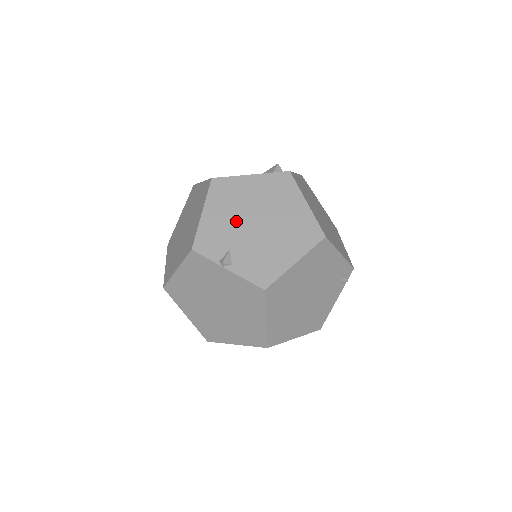
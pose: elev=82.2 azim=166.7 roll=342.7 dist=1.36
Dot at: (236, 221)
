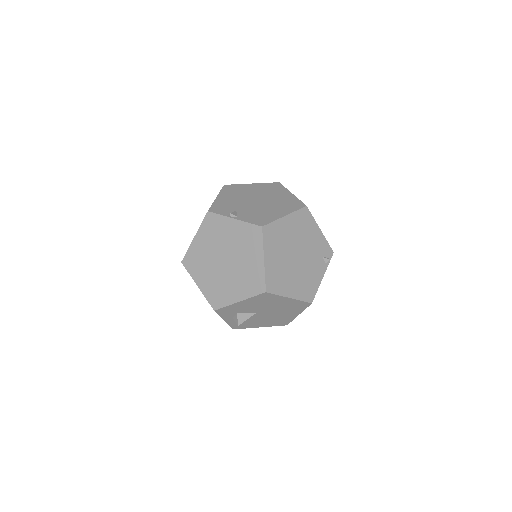
Dot at: (241, 200)
